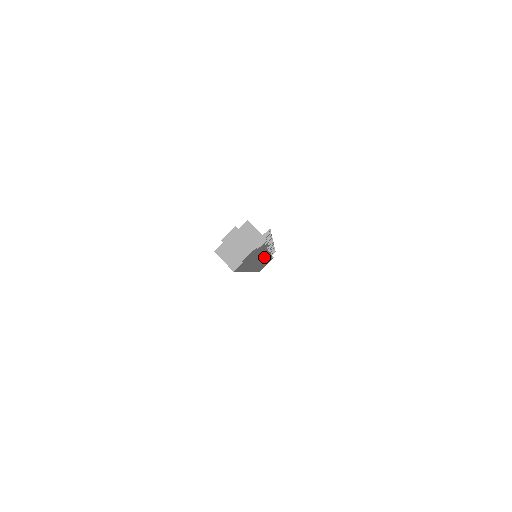
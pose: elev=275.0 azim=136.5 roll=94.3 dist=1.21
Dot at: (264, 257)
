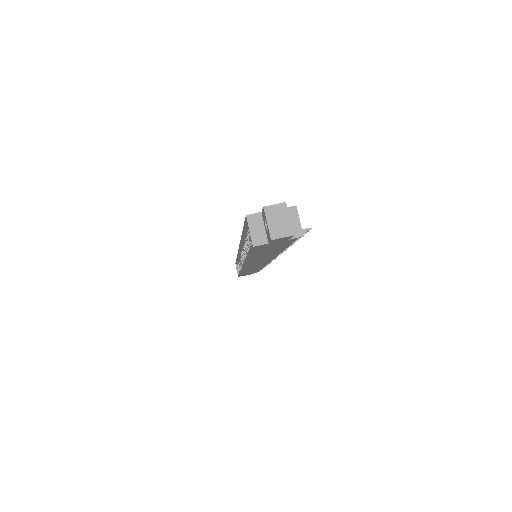
Dot at: (266, 260)
